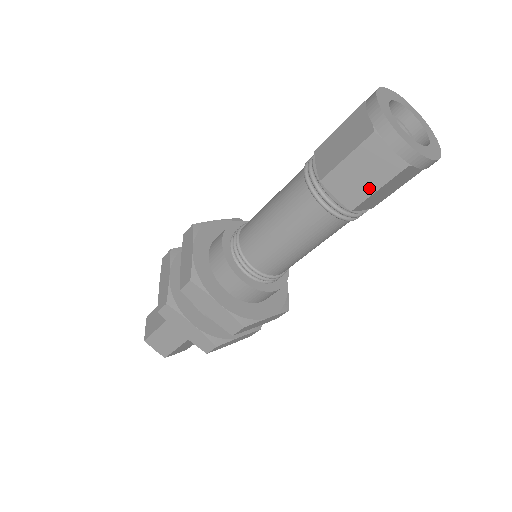
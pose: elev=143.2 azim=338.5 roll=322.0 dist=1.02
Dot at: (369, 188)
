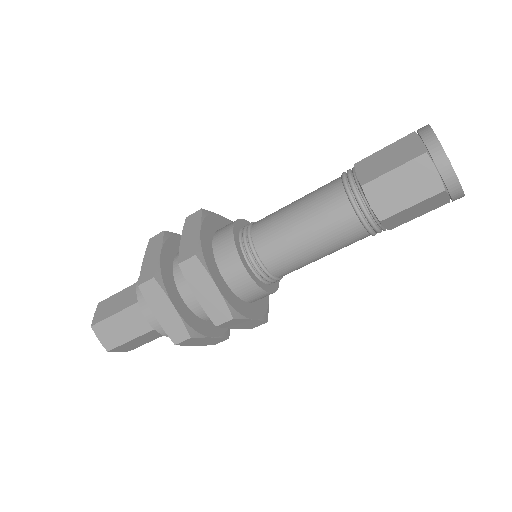
Dot at: (413, 217)
